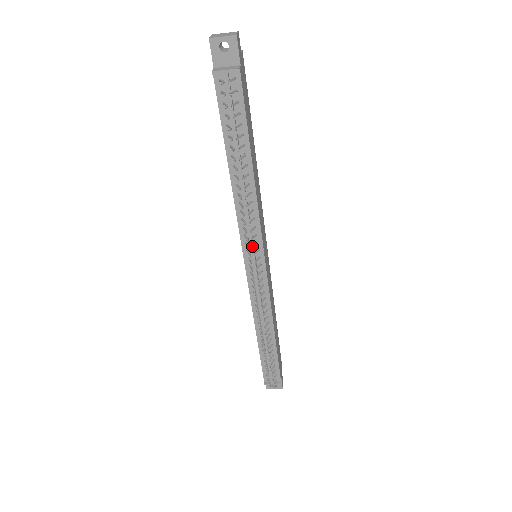
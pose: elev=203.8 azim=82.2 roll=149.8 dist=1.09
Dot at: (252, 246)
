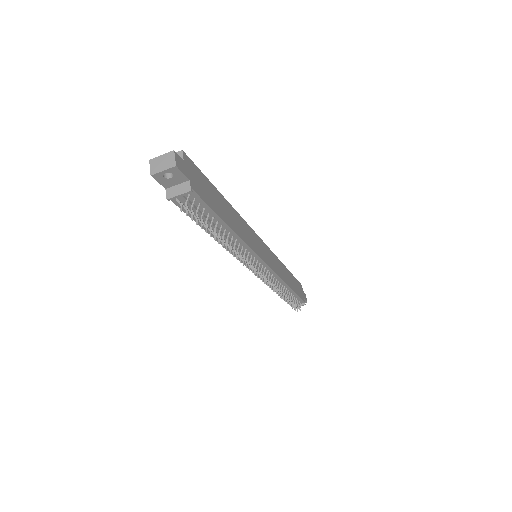
Dot at: (252, 266)
